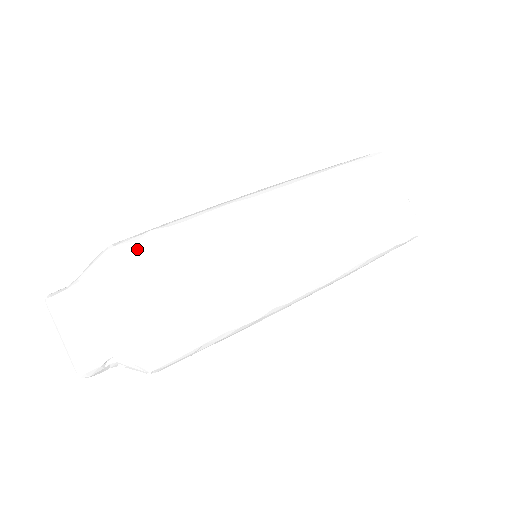
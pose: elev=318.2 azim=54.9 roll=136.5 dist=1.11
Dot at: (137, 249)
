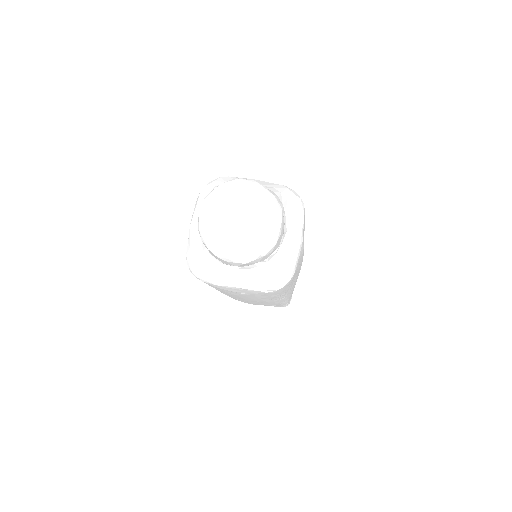
Dot at: occluded
